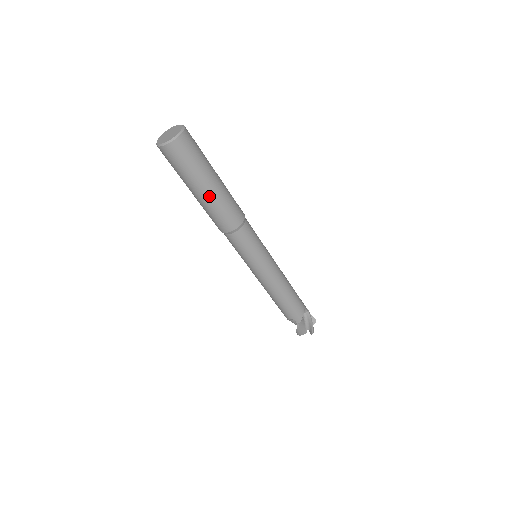
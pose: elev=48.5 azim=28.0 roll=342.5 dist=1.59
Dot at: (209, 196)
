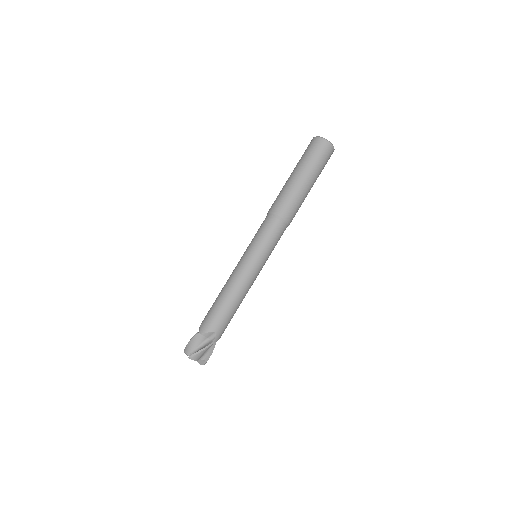
Dot at: (293, 180)
